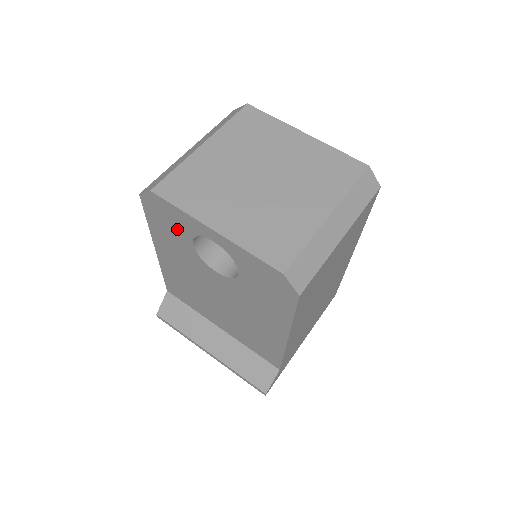
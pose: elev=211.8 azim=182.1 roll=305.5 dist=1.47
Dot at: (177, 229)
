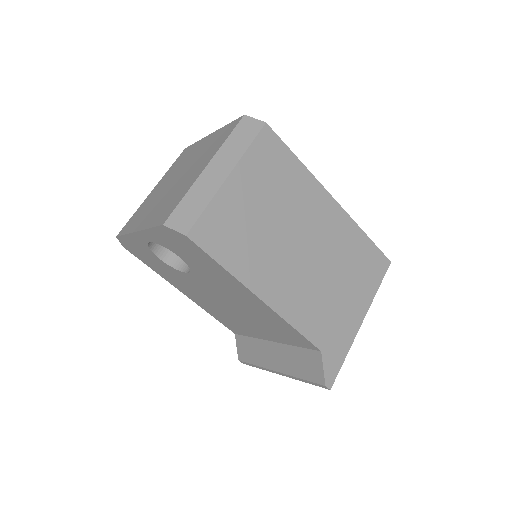
Dot at: (148, 255)
